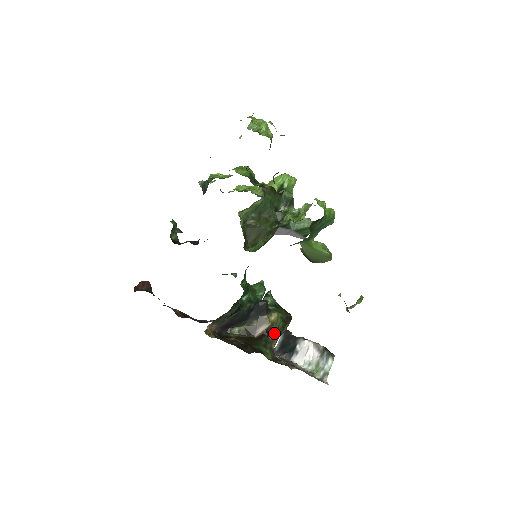
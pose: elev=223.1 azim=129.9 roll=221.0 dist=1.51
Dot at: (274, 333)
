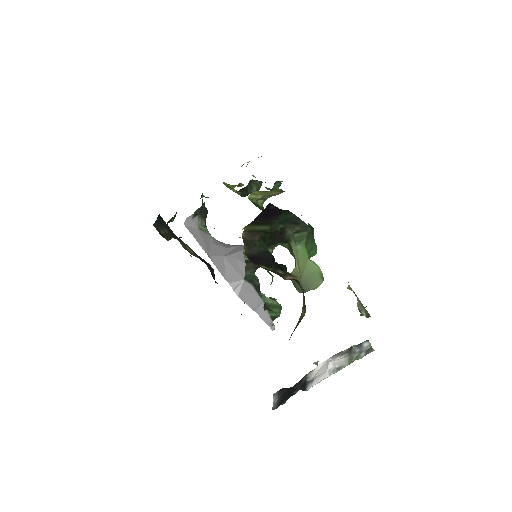
Dot at: (302, 290)
